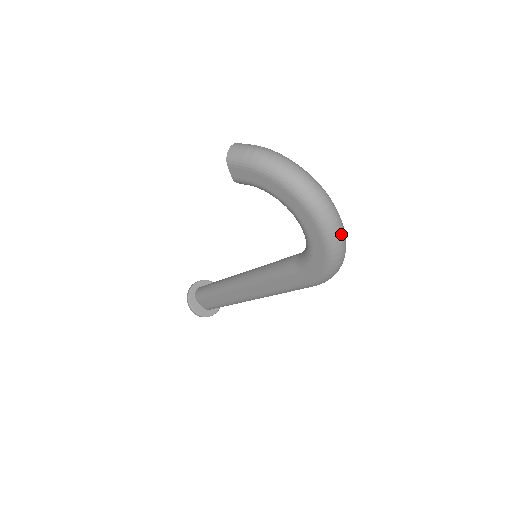
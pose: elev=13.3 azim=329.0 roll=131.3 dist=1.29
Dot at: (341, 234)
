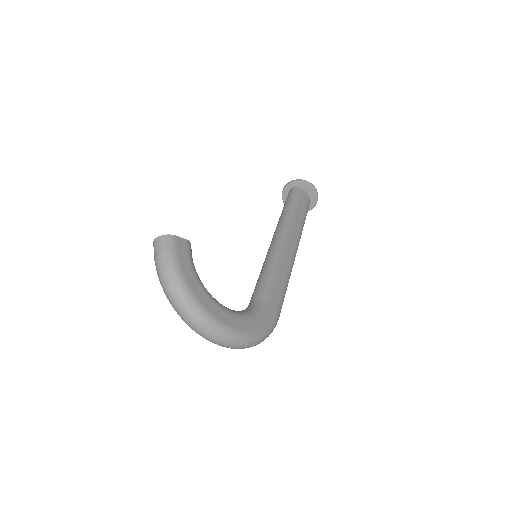
Dot at: (229, 347)
